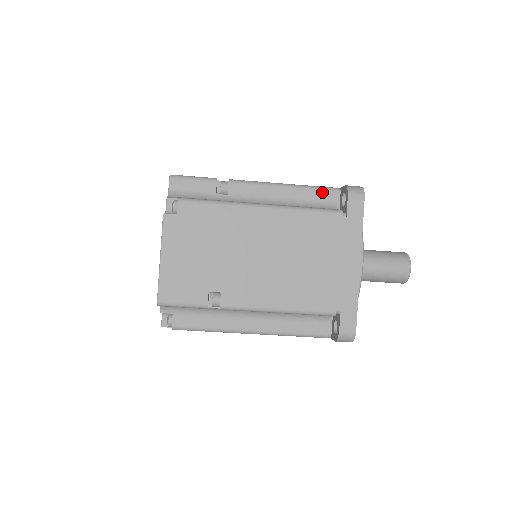
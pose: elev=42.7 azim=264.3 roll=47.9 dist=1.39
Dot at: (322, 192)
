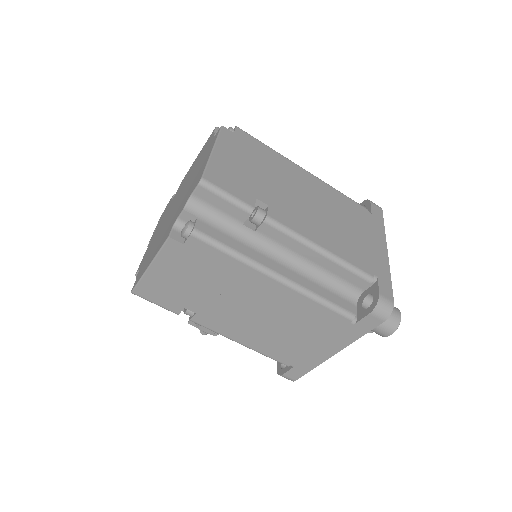
Dot at: occluded
